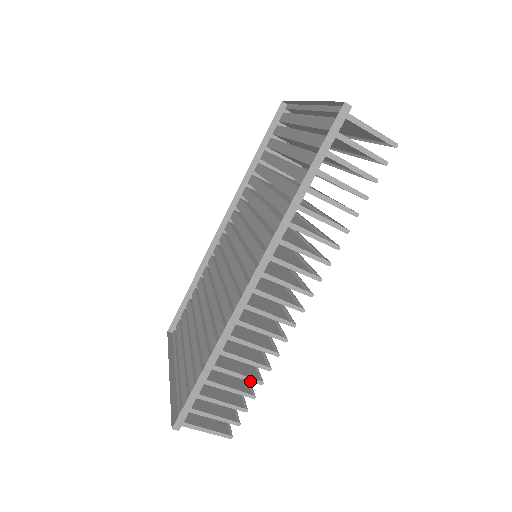
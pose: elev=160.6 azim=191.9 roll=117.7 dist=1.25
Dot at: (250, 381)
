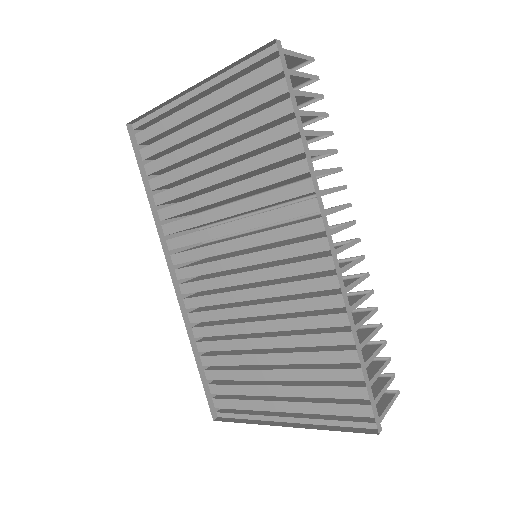
Dot at: (377, 332)
